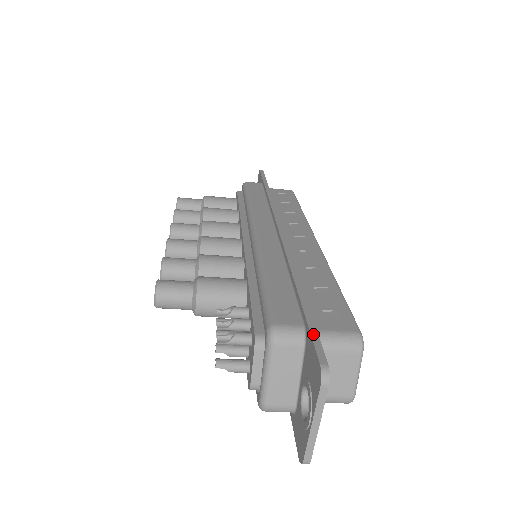
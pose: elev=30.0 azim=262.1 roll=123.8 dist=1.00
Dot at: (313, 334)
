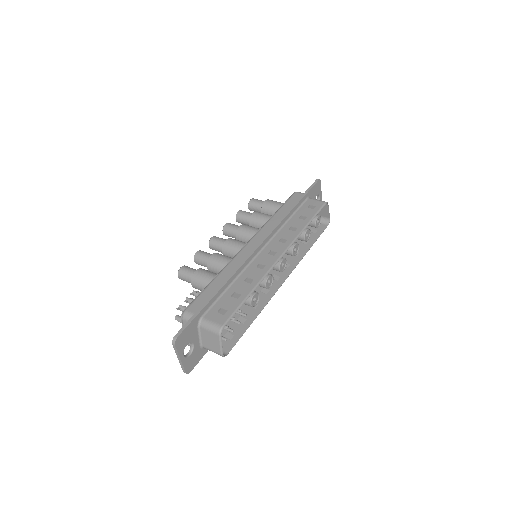
Dot at: (189, 321)
